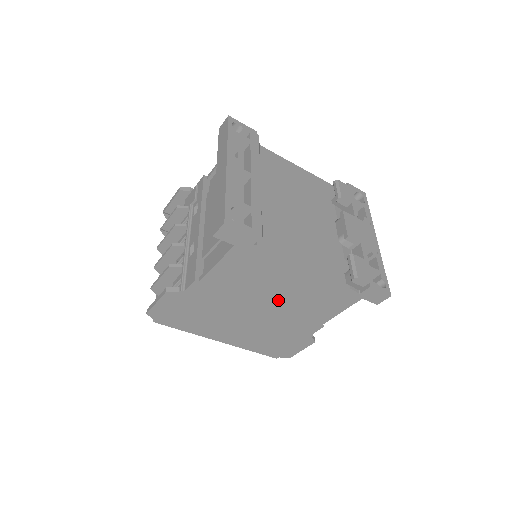
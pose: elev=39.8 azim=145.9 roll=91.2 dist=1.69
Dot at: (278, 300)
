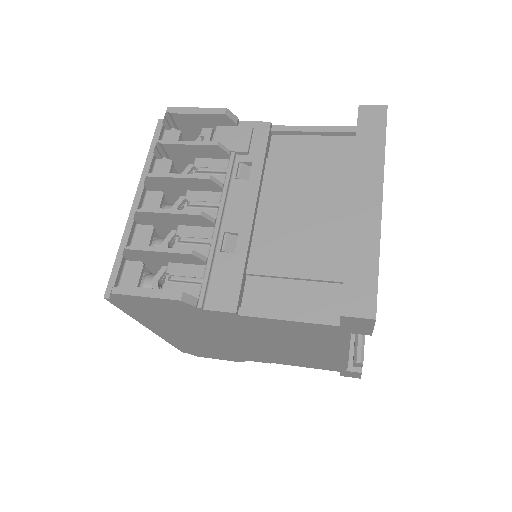
Dot at: (278, 347)
